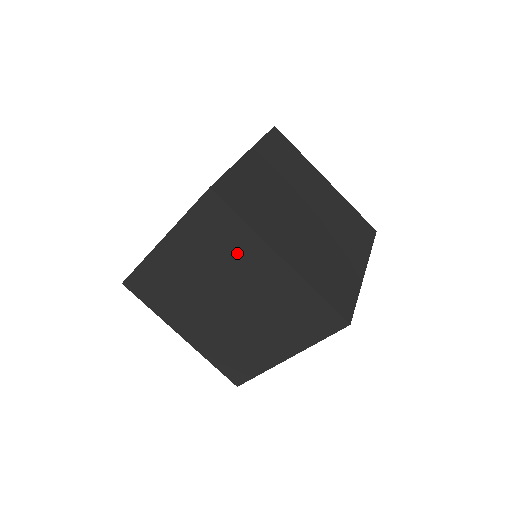
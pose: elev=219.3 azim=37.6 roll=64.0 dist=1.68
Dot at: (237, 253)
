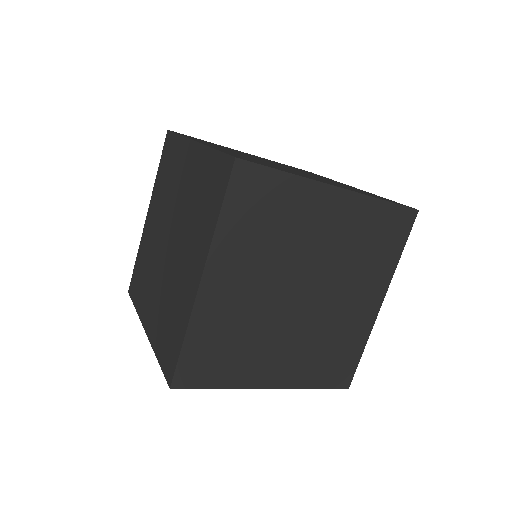
Dot at: (293, 219)
